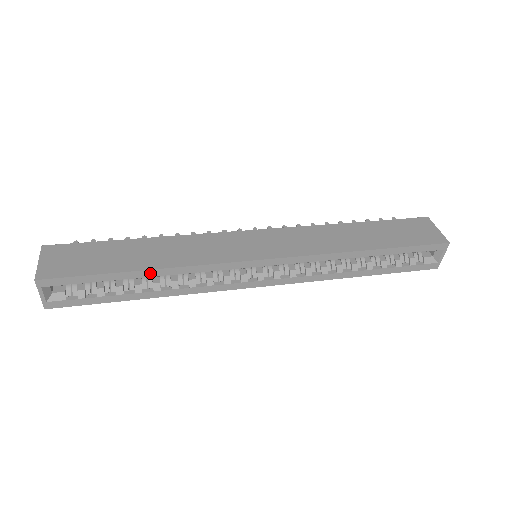
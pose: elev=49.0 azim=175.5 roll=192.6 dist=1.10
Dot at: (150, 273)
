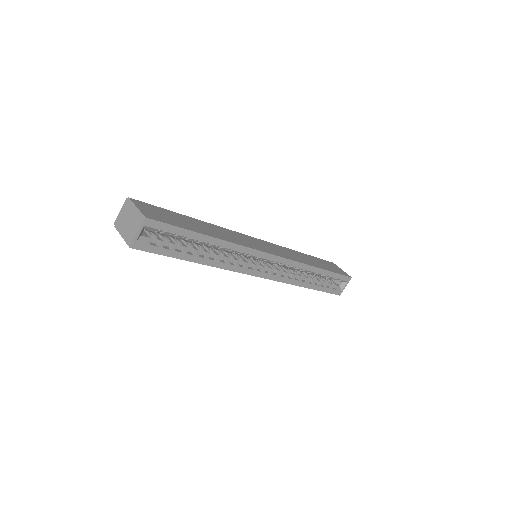
Dot at: (214, 241)
